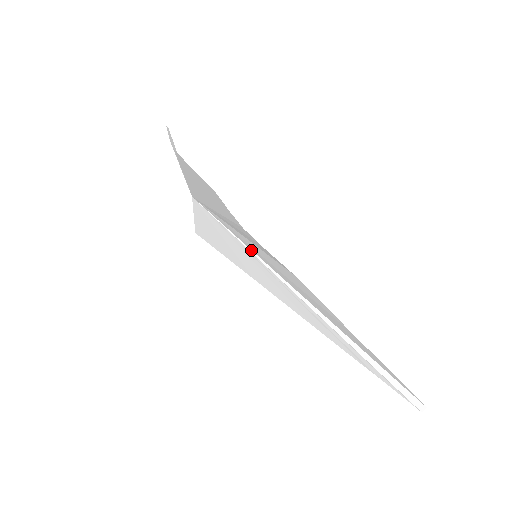
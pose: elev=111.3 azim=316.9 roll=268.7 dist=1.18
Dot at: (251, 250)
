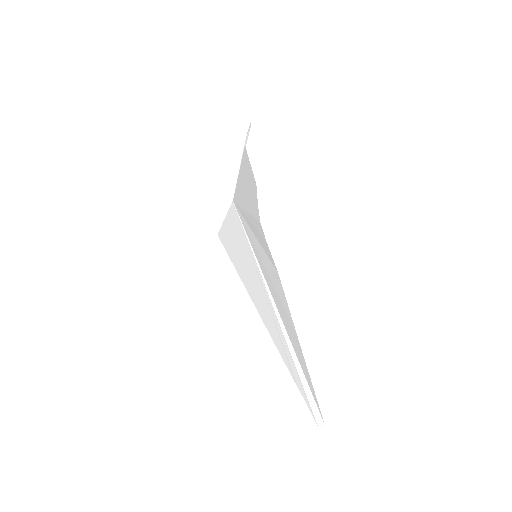
Dot at: (254, 253)
